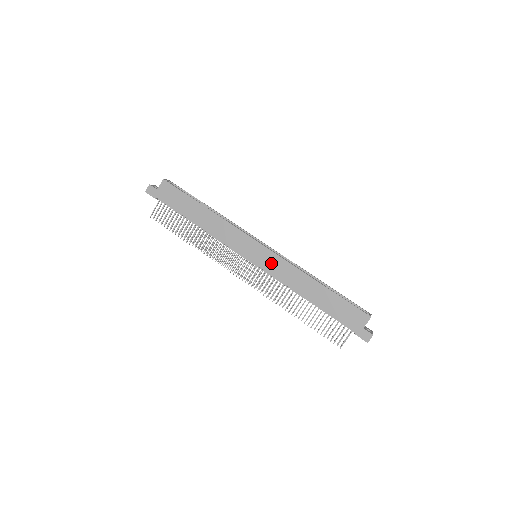
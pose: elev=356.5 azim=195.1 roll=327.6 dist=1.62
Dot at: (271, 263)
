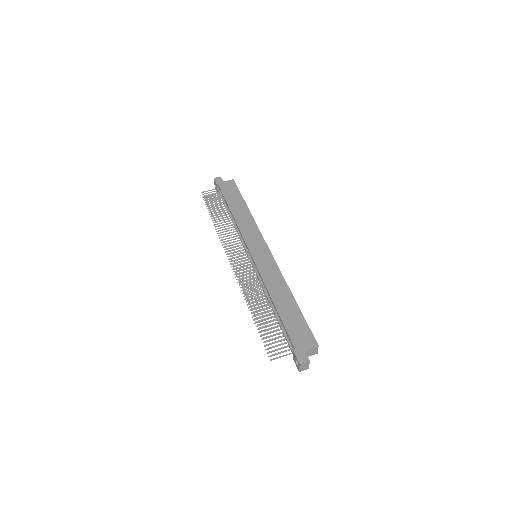
Dot at: (265, 262)
